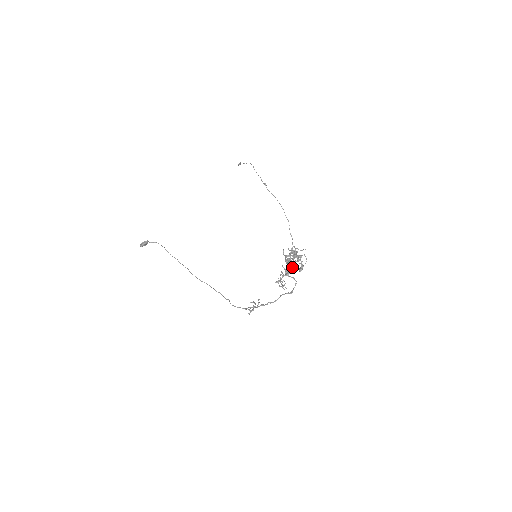
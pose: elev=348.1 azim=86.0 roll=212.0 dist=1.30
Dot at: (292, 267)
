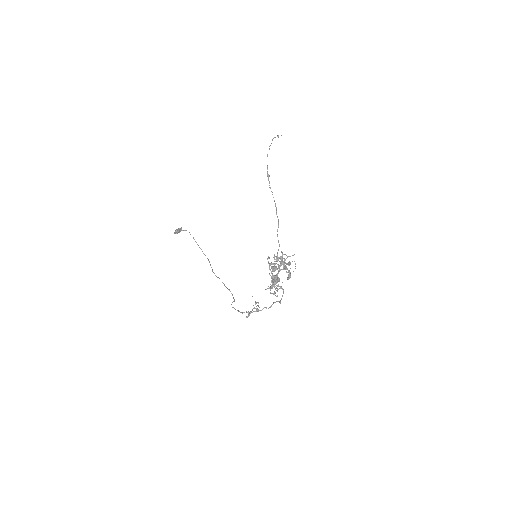
Dot at: (274, 277)
